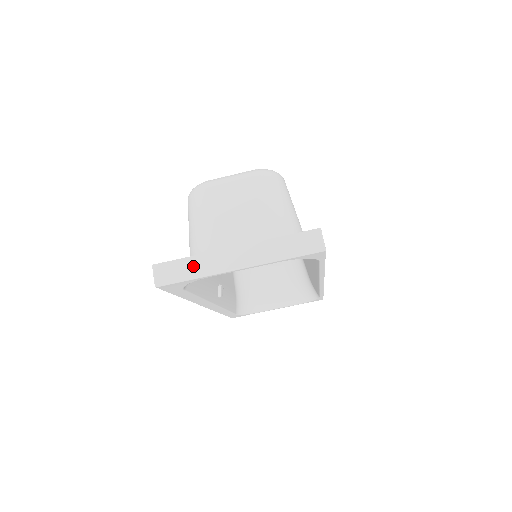
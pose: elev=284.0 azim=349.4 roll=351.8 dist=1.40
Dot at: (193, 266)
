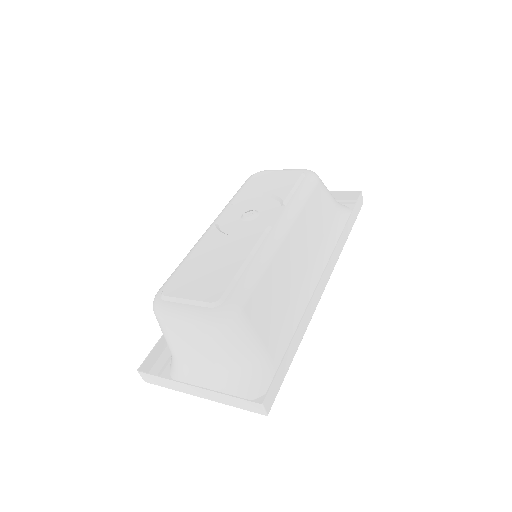
Dot at: (167, 383)
